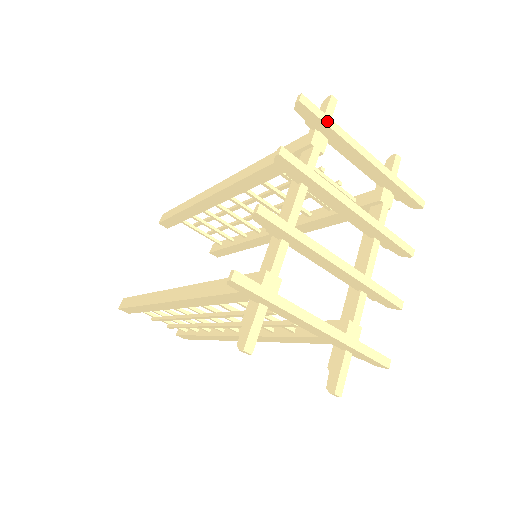
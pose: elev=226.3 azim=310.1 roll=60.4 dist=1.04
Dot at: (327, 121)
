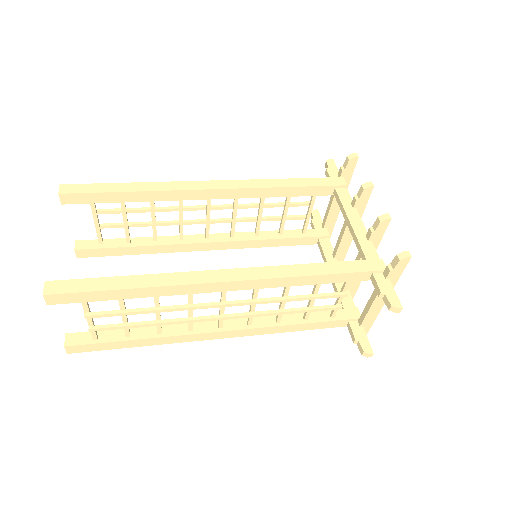
Dot at: (351, 175)
